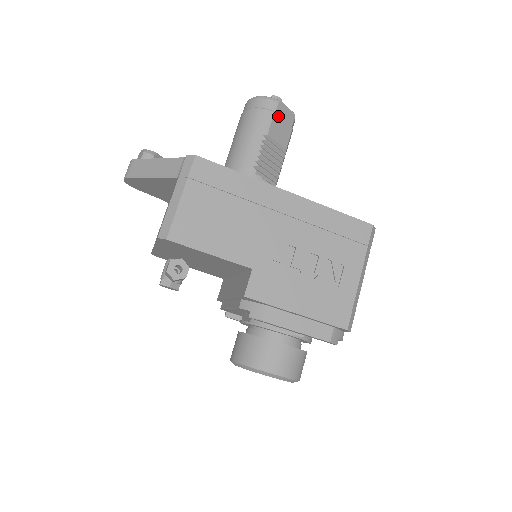
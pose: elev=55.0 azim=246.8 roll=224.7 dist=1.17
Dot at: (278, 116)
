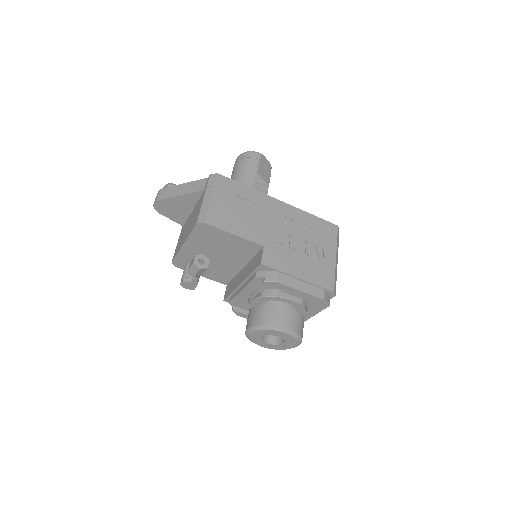
Dot at: (262, 163)
